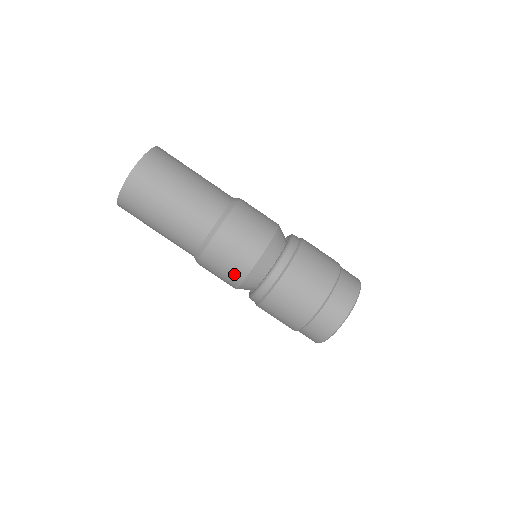
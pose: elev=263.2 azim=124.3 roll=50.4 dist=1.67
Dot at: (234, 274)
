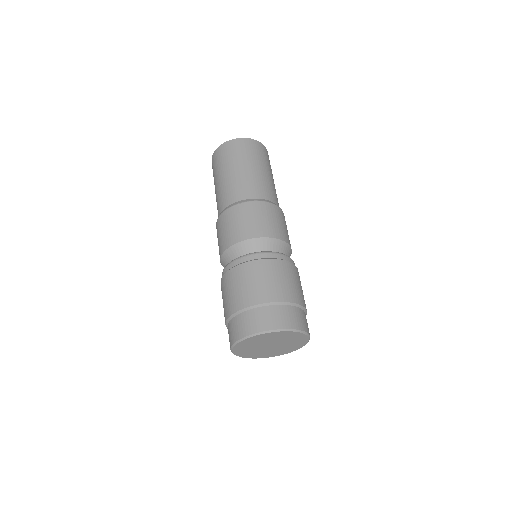
Dot at: (244, 231)
